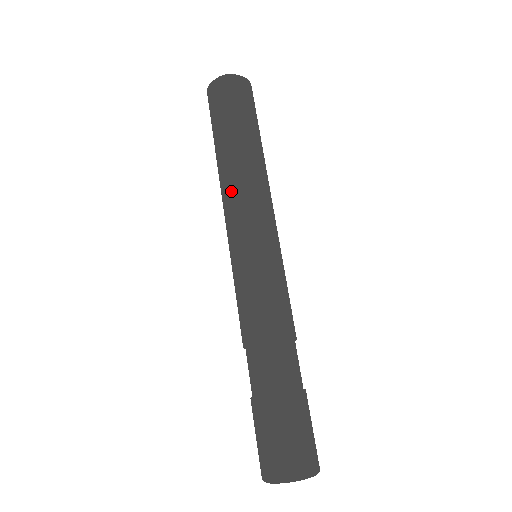
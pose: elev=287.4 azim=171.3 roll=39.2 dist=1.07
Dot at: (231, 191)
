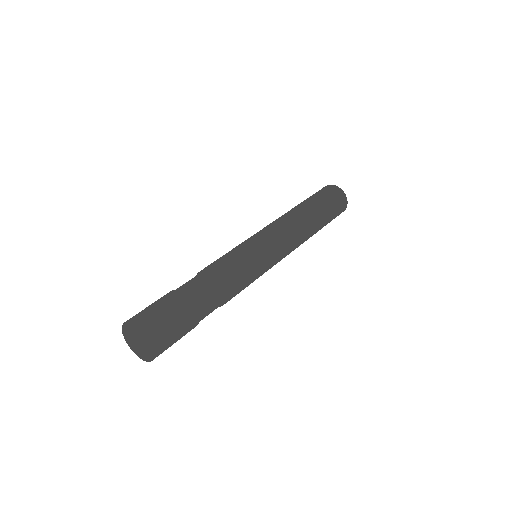
Dot at: occluded
